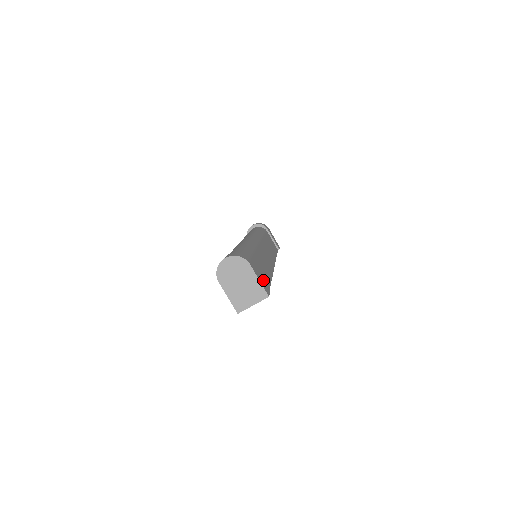
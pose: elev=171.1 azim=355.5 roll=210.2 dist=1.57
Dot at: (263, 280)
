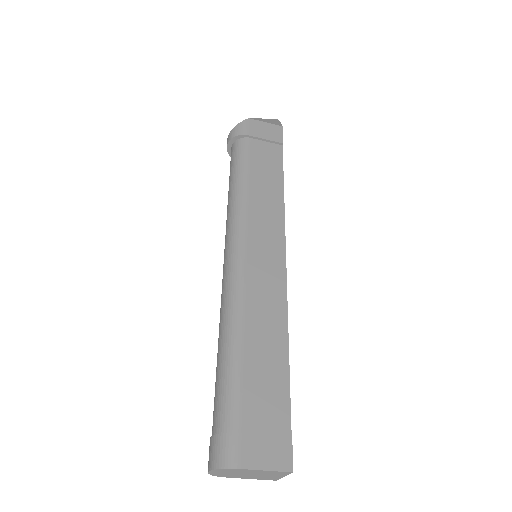
Dot at: (273, 438)
